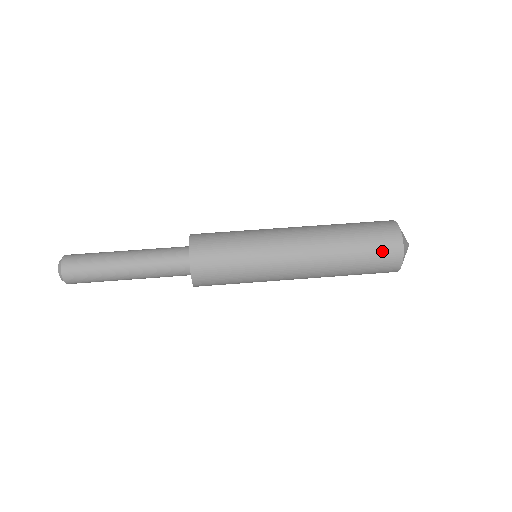
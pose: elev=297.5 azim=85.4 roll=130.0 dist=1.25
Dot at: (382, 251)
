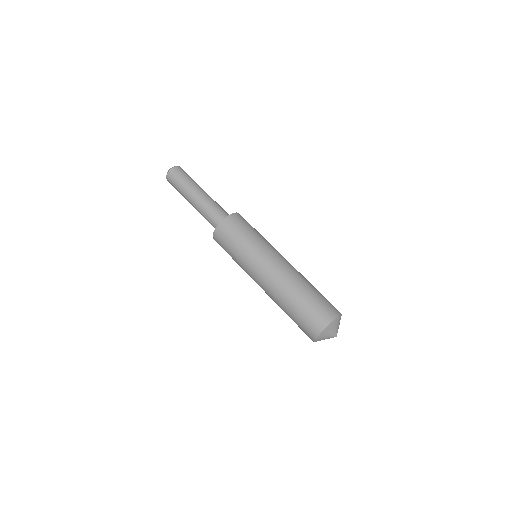
Dot at: (307, 324)
